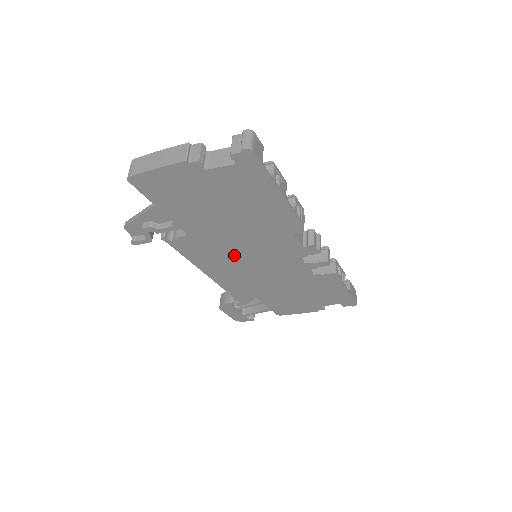
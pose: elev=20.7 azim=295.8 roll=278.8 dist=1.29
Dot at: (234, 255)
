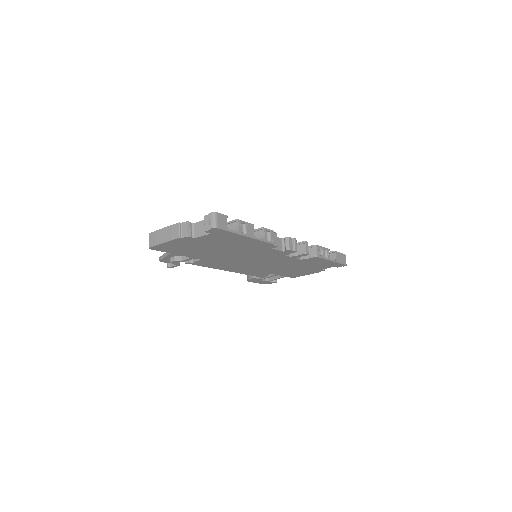
Dot at: (239, 261)
